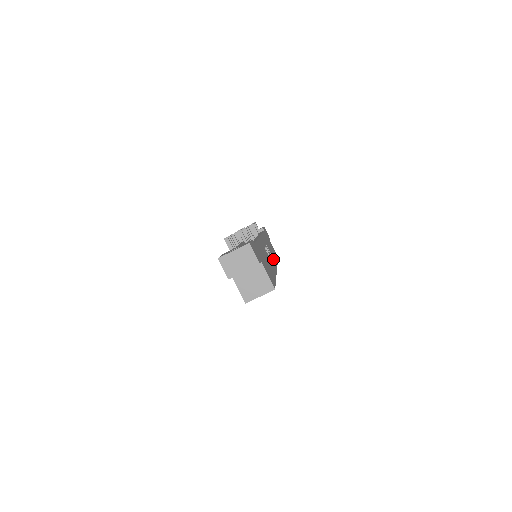
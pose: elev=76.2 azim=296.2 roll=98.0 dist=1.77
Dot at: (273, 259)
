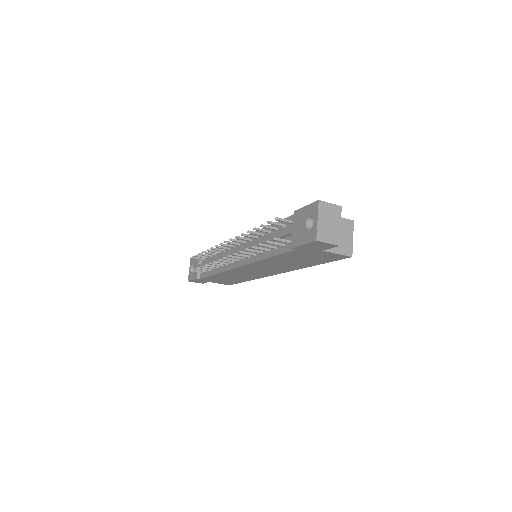
Dot at: occluded
